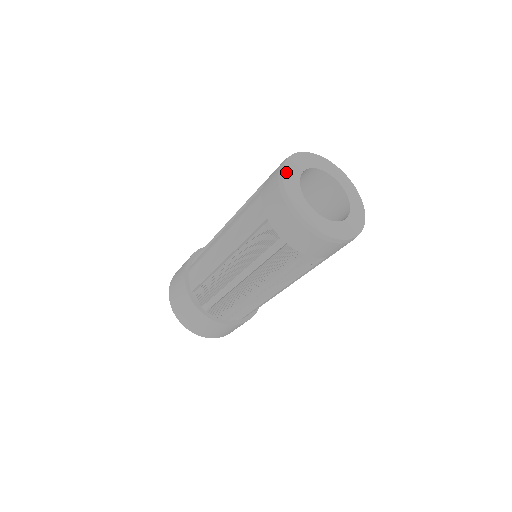
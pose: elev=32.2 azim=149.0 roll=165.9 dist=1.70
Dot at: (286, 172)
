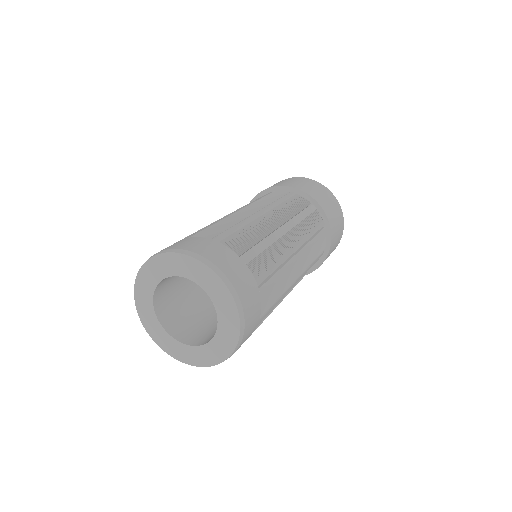
Dot at: (146, 326)
